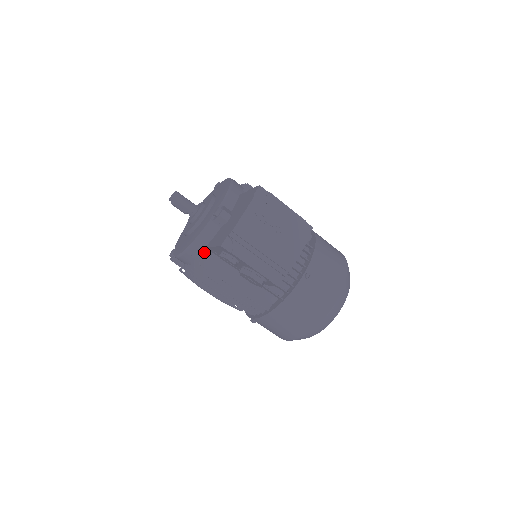
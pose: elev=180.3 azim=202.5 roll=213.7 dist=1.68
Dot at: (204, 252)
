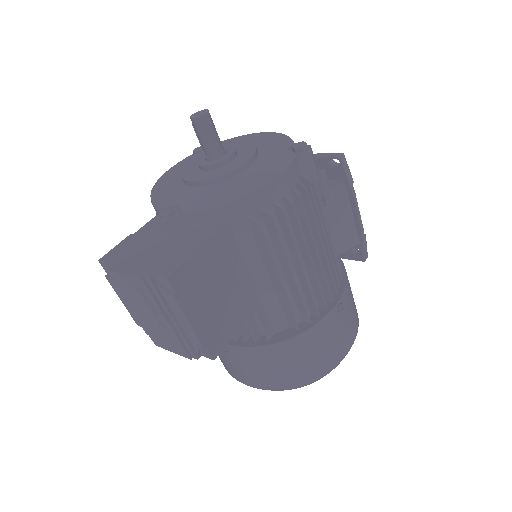
Dot at: occluded
